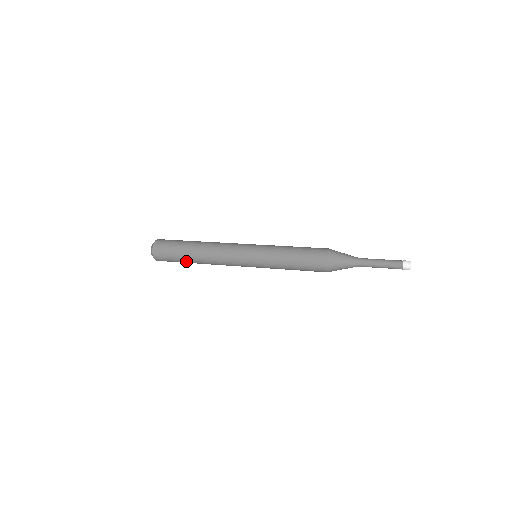
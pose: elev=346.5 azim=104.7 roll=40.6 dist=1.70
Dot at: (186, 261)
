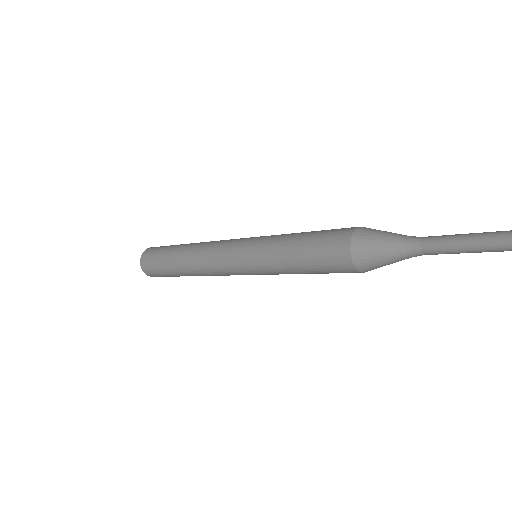
Dot at: (170, 267)
